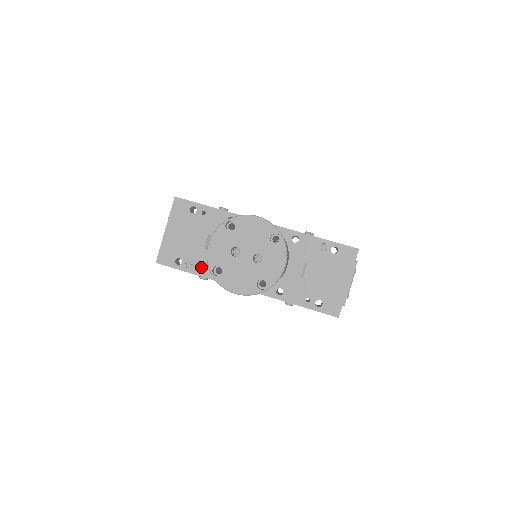
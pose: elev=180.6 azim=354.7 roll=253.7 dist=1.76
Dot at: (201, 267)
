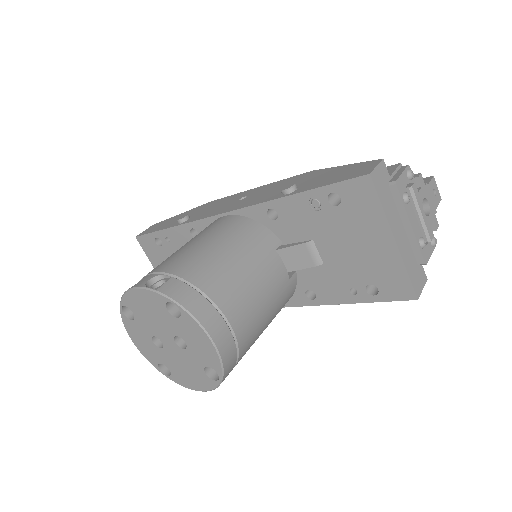
Dot at: occluded
